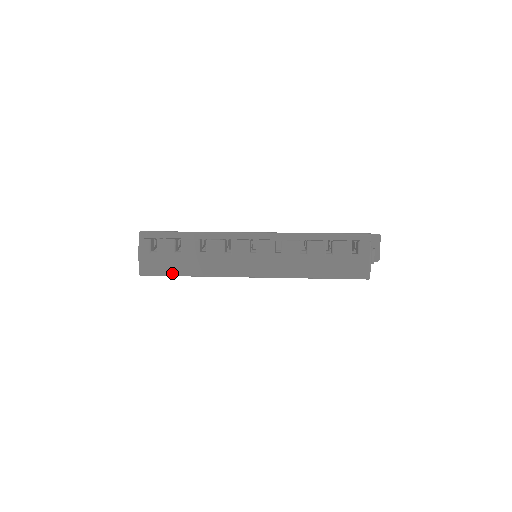
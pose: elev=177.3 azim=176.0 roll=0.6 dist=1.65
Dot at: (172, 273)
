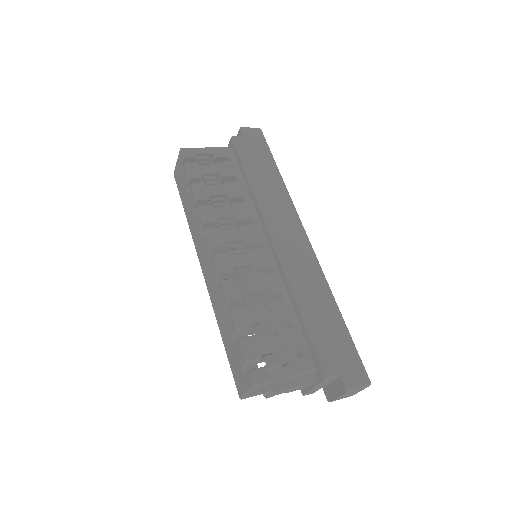
Dot at: (181, 199)
